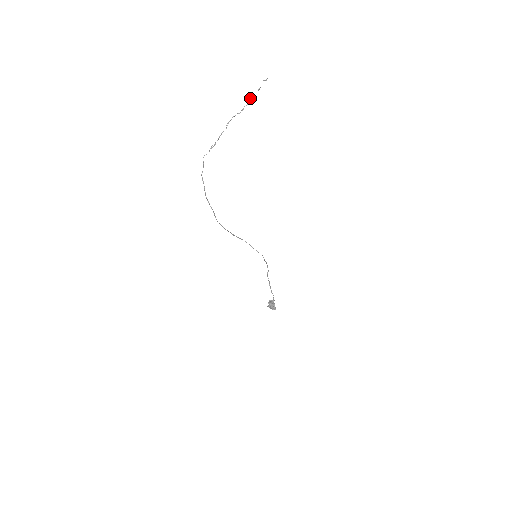
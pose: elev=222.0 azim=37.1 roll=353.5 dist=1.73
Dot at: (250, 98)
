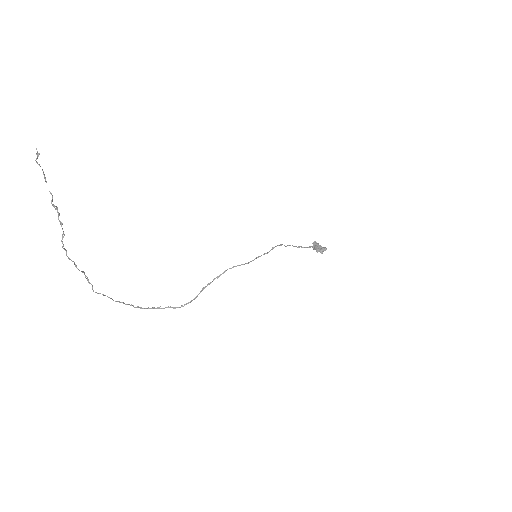
Dot at: occluded
